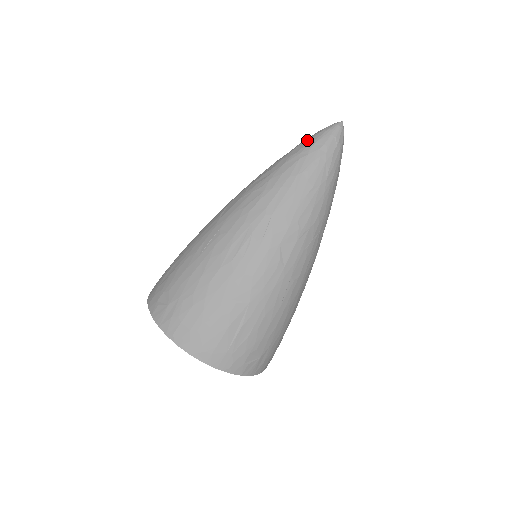
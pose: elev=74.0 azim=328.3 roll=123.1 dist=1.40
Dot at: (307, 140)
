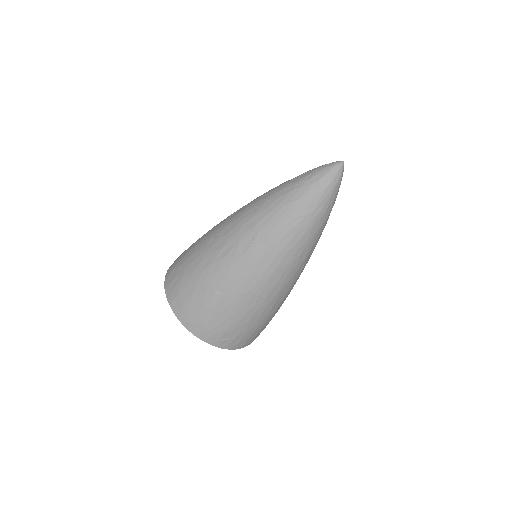
Dot at: (308, 172)
